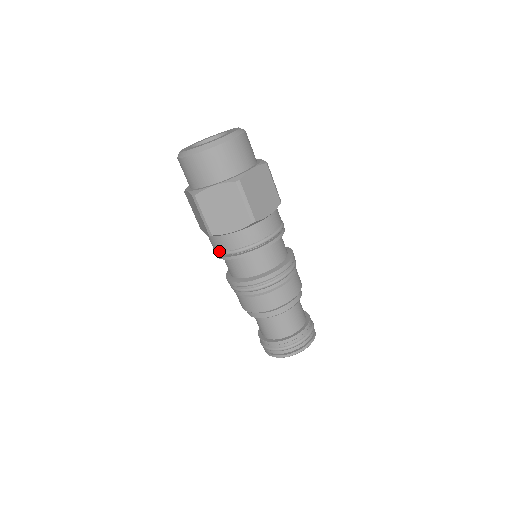
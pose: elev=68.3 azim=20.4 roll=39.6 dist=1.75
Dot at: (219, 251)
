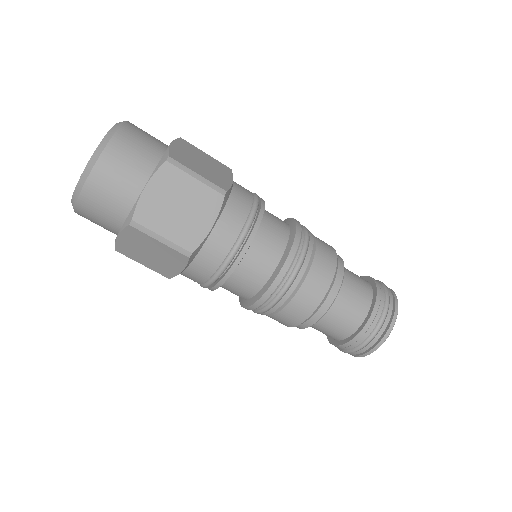
Dot at: (215, 272)
